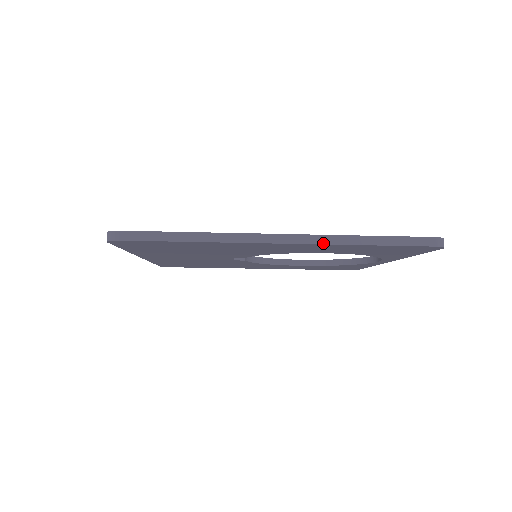
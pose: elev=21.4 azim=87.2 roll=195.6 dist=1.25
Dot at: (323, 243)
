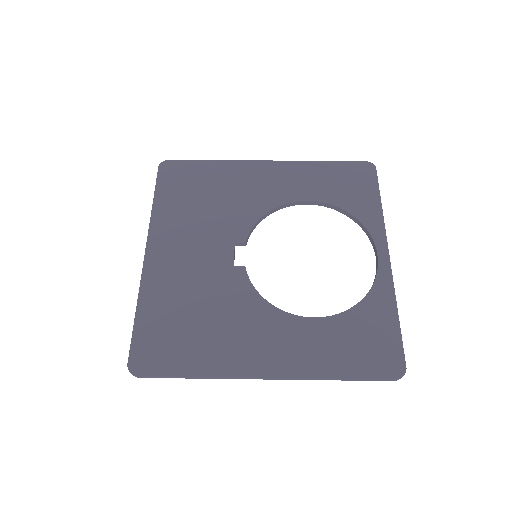
Dot at: occluded
